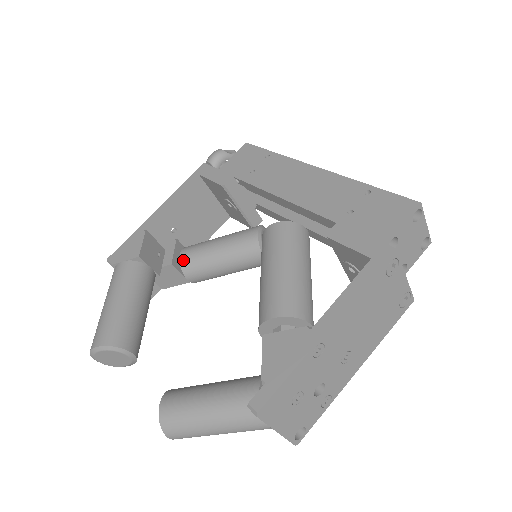
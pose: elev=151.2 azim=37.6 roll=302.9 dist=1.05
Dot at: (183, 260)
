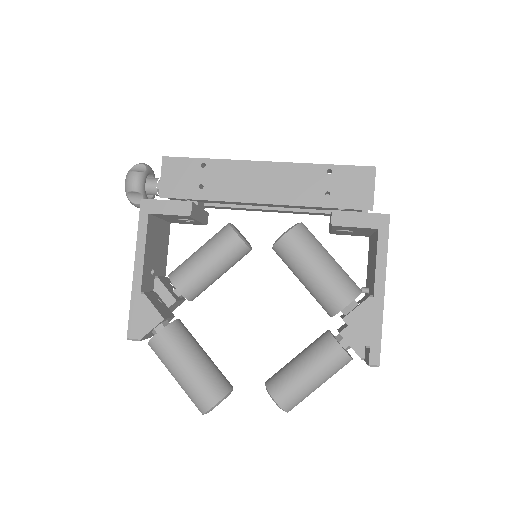
Dot at: (183, 291)
